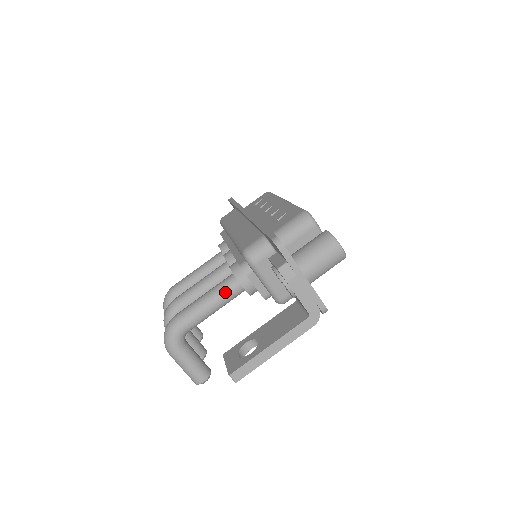
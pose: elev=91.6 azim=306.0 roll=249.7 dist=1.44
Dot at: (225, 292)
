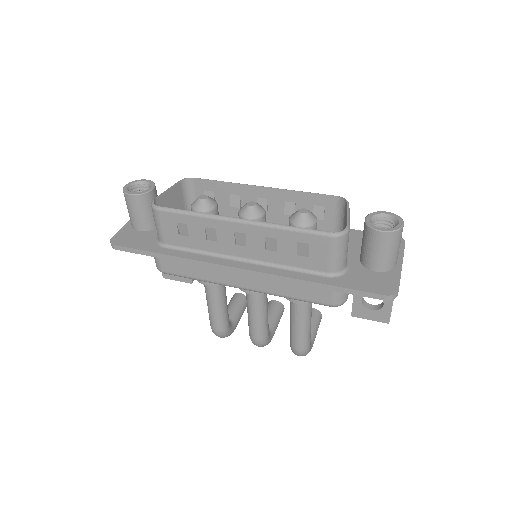
Dot at: (310, 309)
